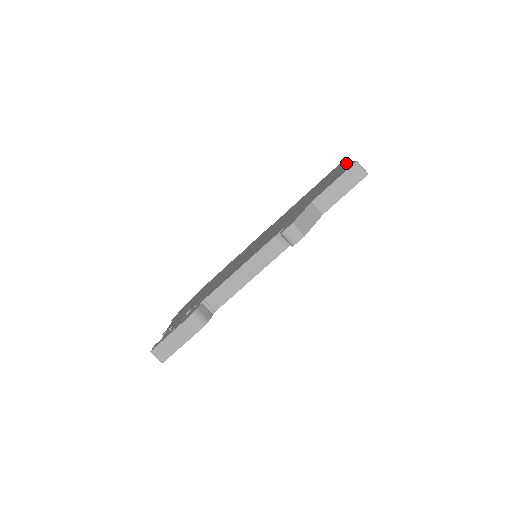
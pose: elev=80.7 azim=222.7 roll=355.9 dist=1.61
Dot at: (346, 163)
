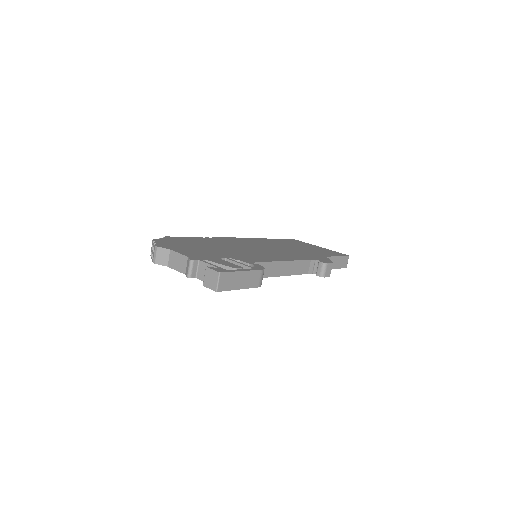
Dot at: (319, 247)
